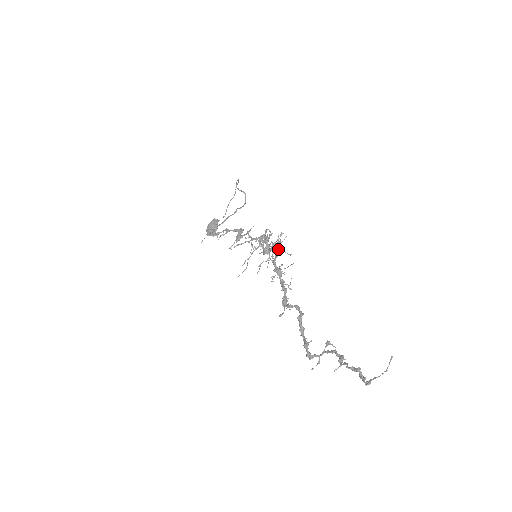
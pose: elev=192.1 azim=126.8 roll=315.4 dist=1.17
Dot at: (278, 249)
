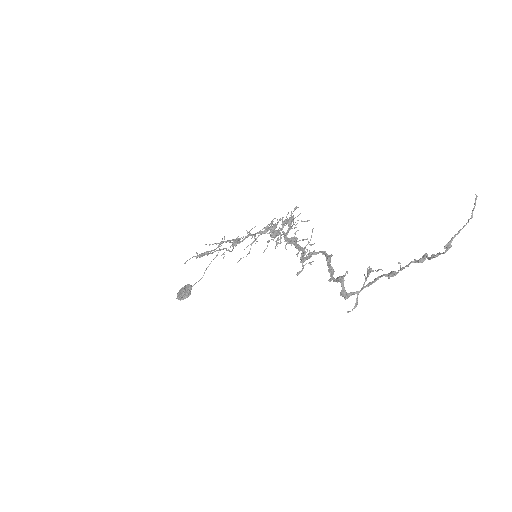
Dot at: (291, 223)
